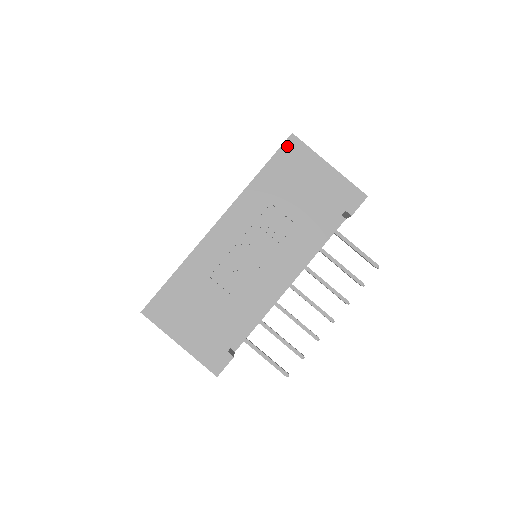
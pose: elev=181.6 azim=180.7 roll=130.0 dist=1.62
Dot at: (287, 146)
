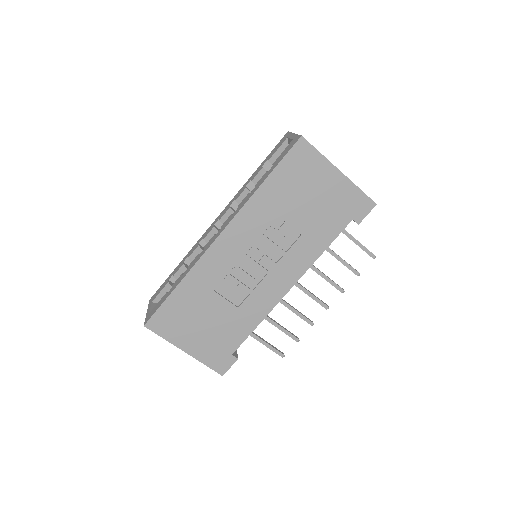
Dot at: (295, 151)
